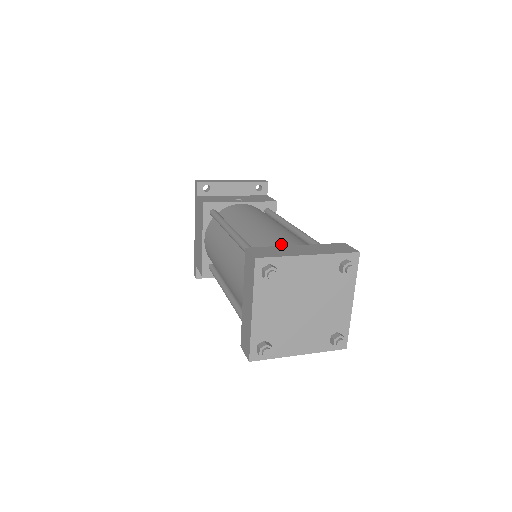
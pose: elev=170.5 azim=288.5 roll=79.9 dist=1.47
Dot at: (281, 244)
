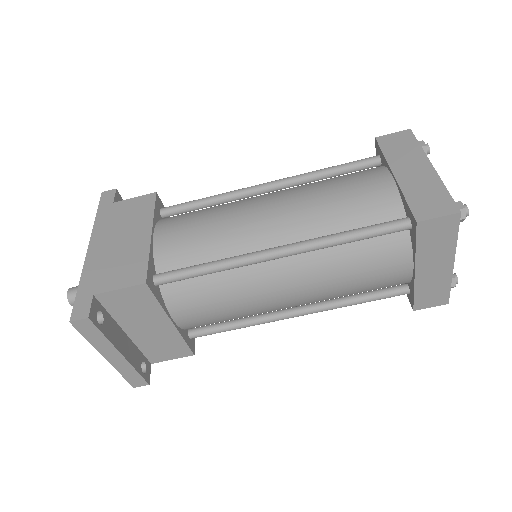
Dot at: occluded
